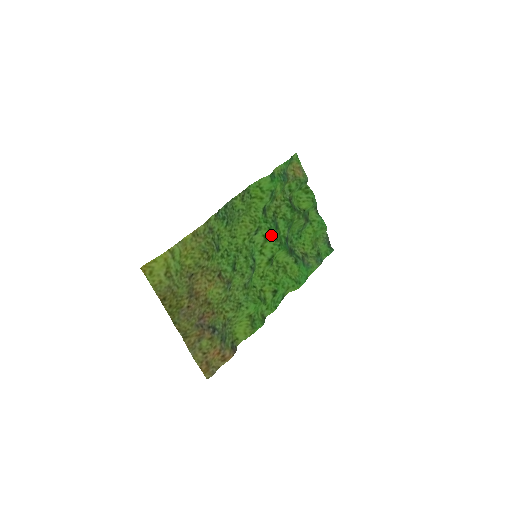
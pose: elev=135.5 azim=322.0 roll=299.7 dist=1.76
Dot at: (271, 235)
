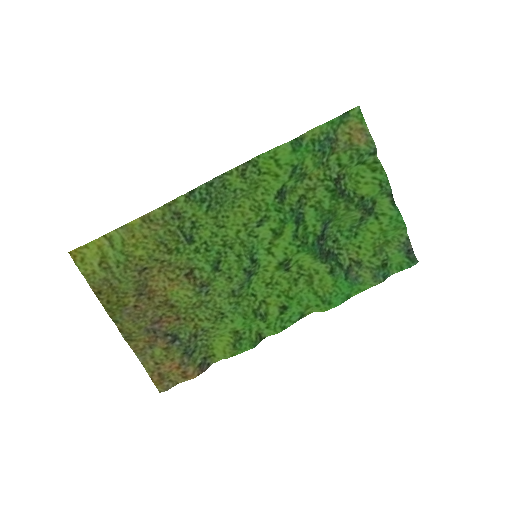
Dot at: (286, 230)
